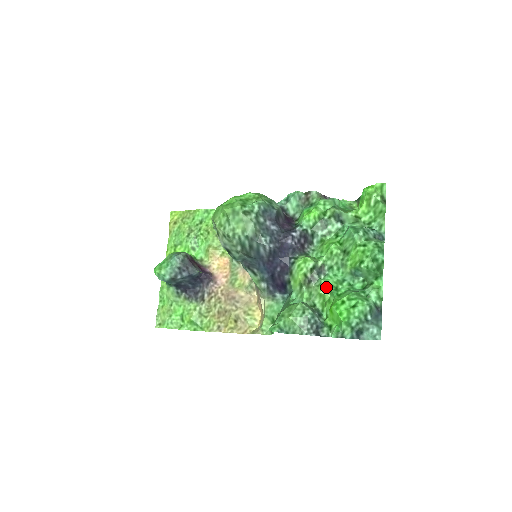
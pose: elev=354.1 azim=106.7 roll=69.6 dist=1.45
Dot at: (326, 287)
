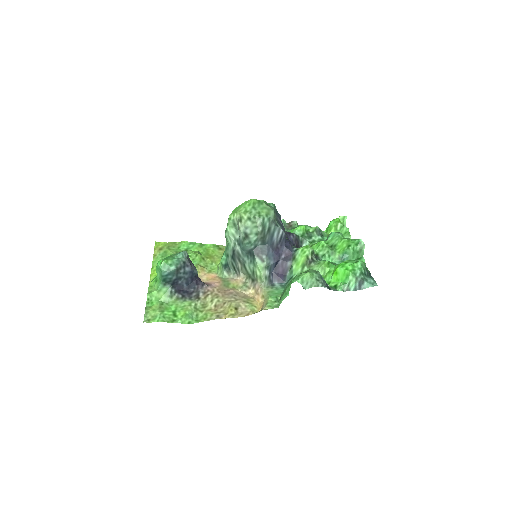
Dot at: (326, 263)
